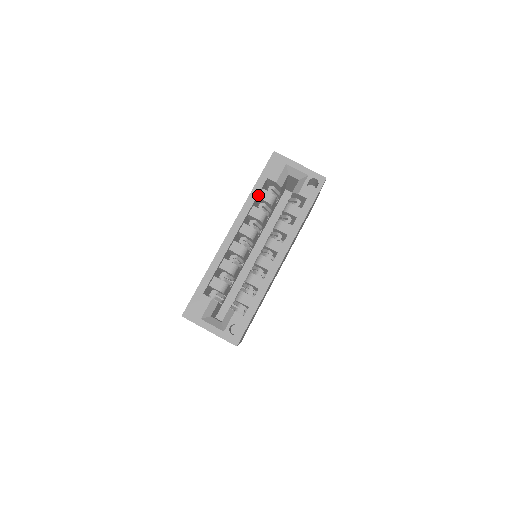
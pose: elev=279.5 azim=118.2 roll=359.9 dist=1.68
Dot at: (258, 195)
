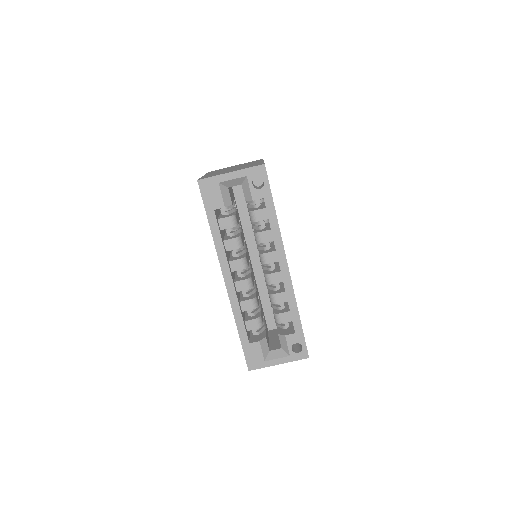
Dot at: (219, 229)
